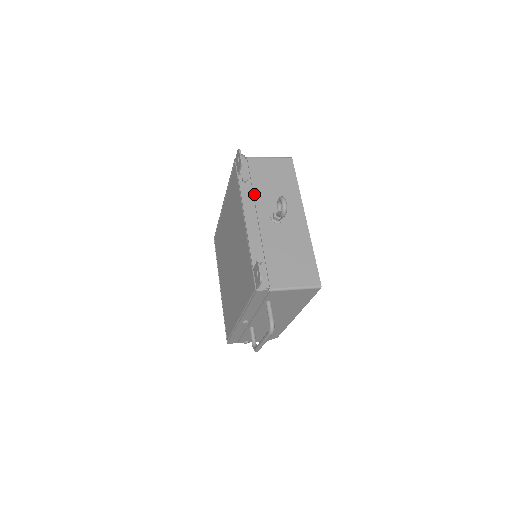
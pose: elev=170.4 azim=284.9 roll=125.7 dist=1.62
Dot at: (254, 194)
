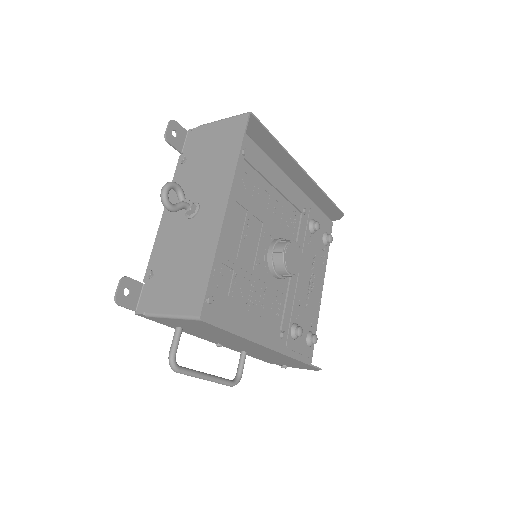
Dot at: (183, 178)
